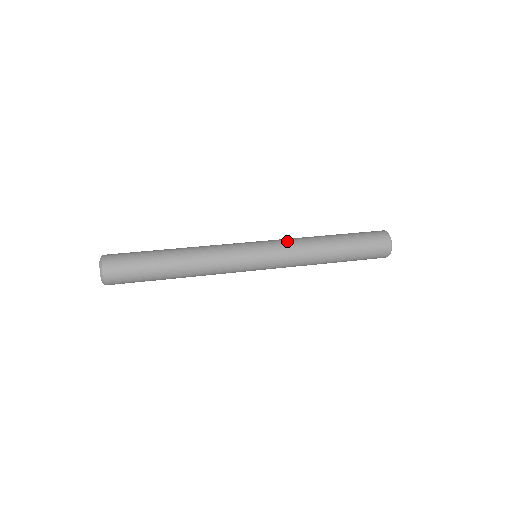
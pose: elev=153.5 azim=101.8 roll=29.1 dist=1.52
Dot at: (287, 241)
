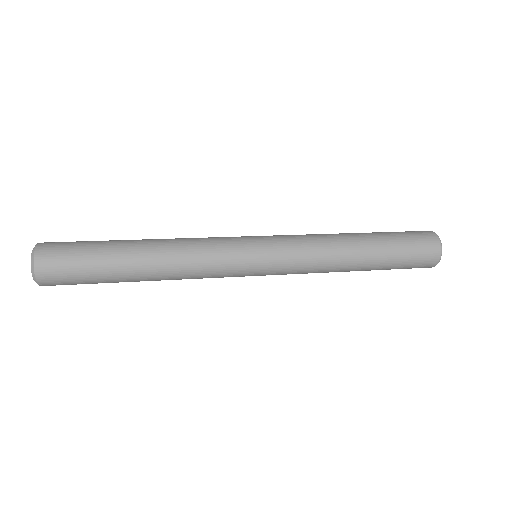
Dot at: occluded
